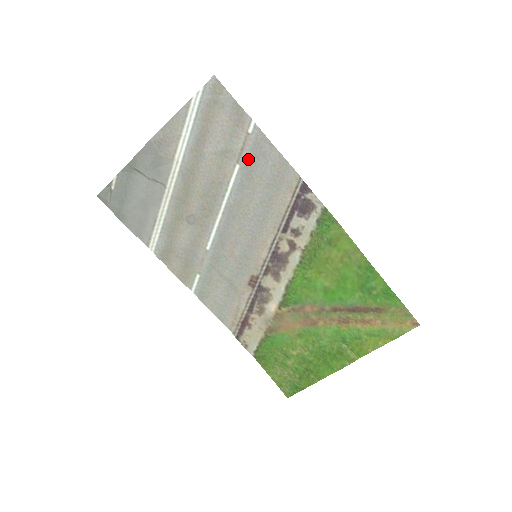
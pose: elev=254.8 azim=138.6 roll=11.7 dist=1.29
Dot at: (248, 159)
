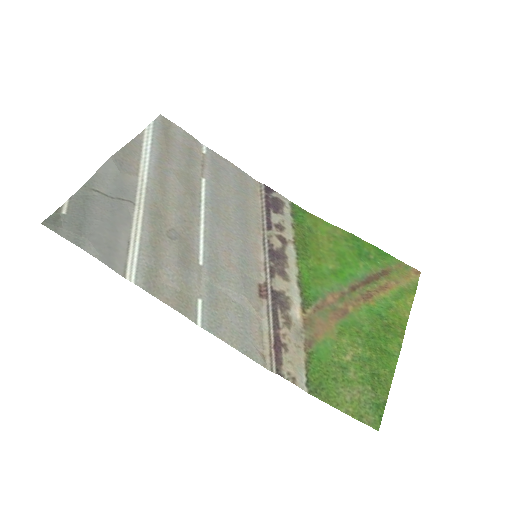
Dot at: (211, 173)
